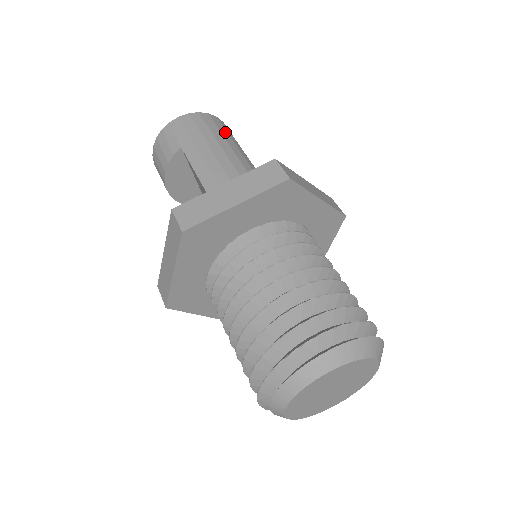
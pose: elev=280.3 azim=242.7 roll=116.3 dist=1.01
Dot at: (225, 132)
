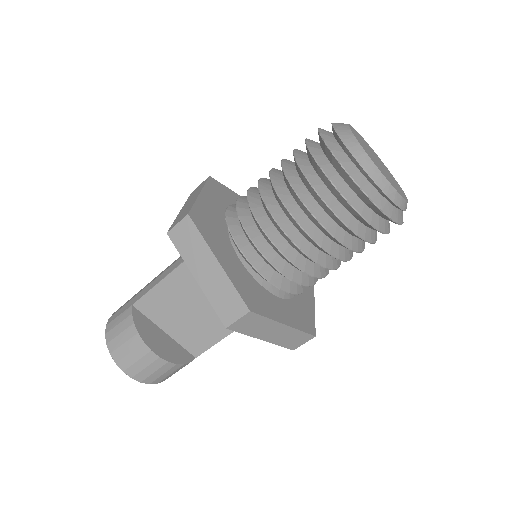
Dot at: occluded
